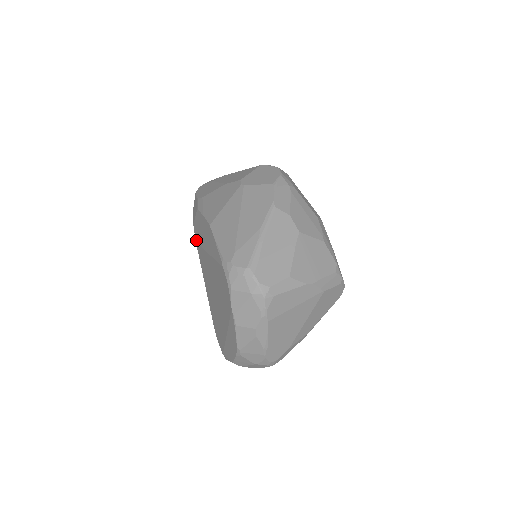
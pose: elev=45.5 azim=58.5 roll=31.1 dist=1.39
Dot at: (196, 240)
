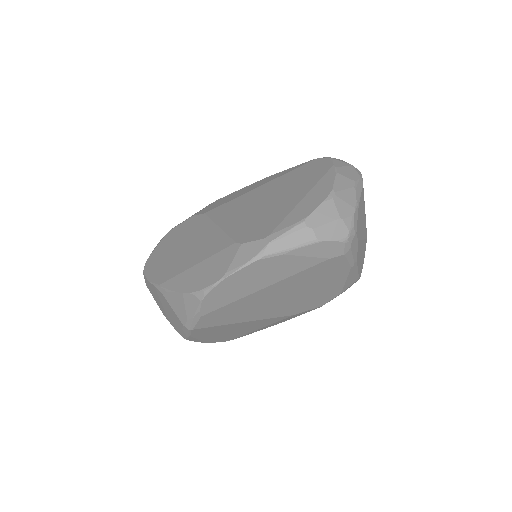
Dot at: (208, 211)
